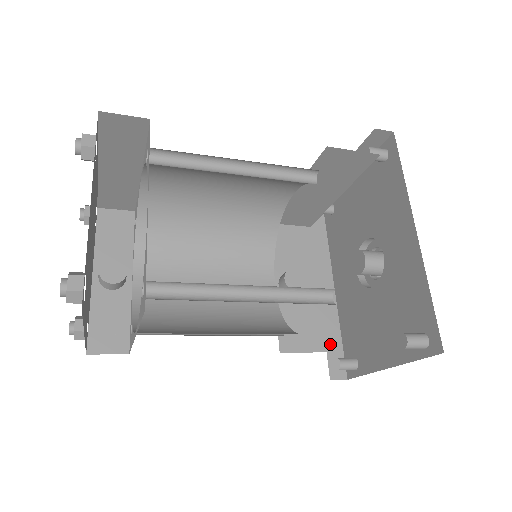
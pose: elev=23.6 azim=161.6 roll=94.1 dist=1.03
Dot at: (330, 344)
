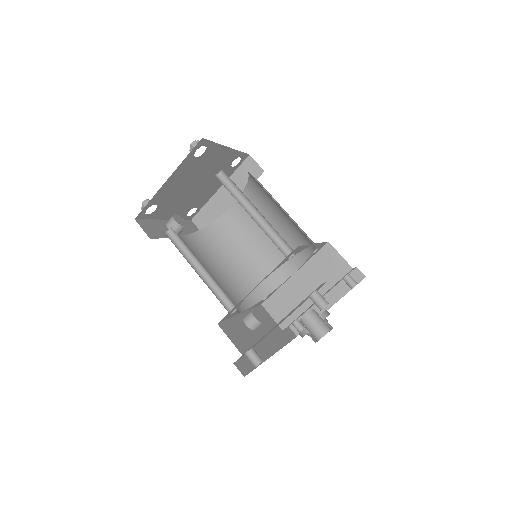
Dot at: occluded
